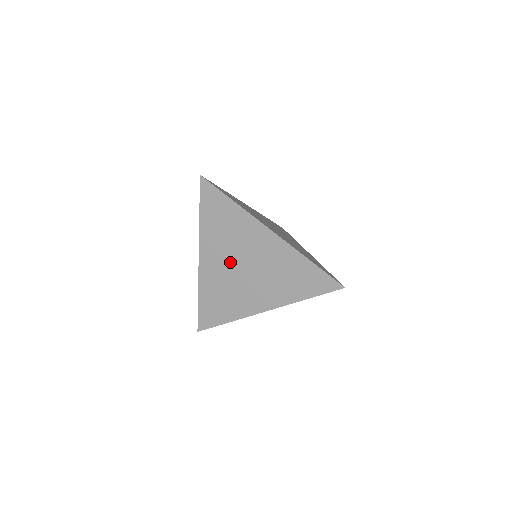
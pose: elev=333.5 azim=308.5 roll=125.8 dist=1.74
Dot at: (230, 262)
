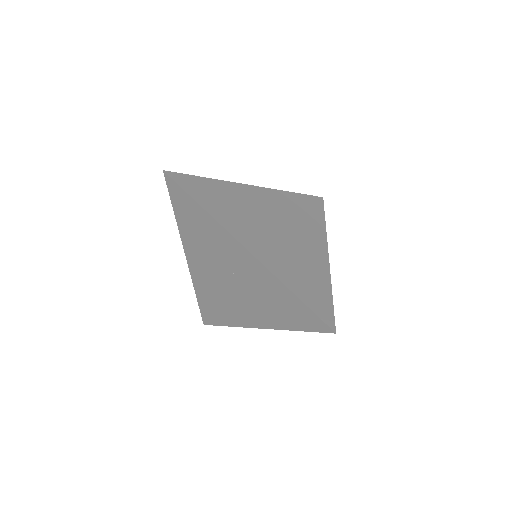
Dot at: (214, 270)
